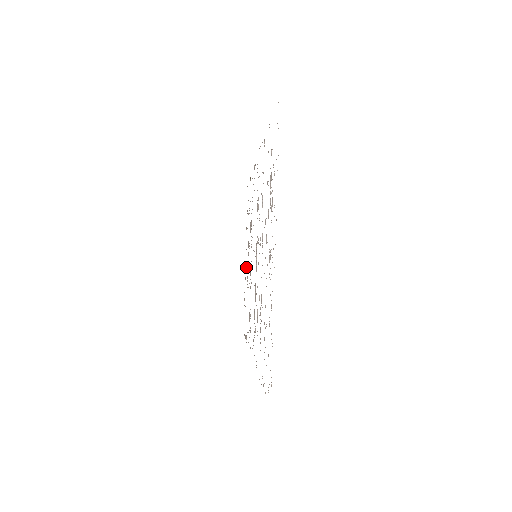
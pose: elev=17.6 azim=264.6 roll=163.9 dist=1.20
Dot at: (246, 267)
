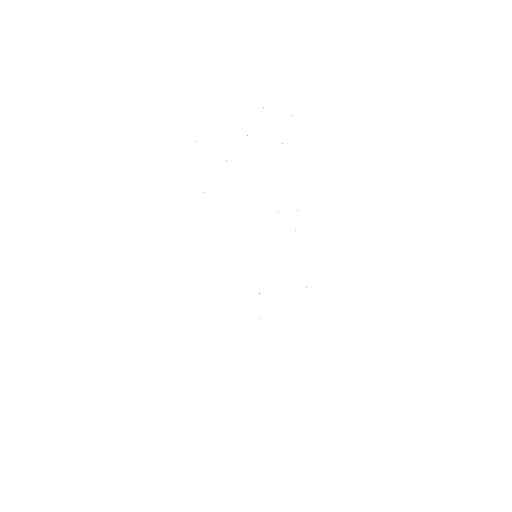
Dot at: occluded
